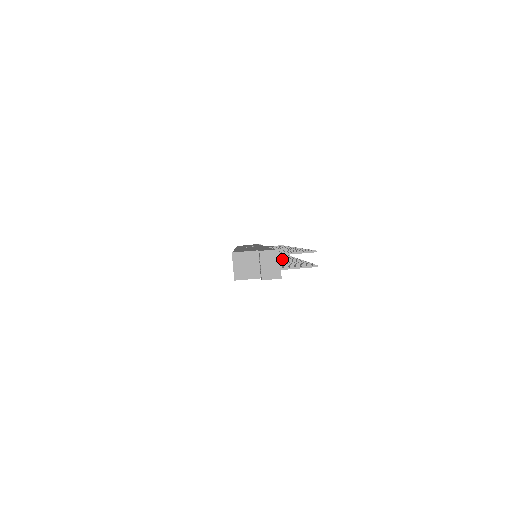
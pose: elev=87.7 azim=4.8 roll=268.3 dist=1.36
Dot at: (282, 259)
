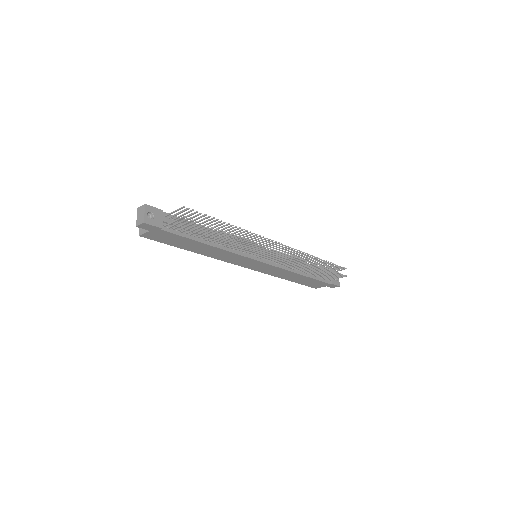
Dot at: occluded
